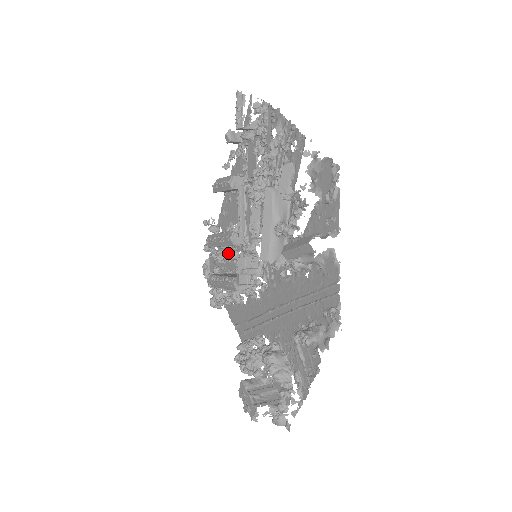
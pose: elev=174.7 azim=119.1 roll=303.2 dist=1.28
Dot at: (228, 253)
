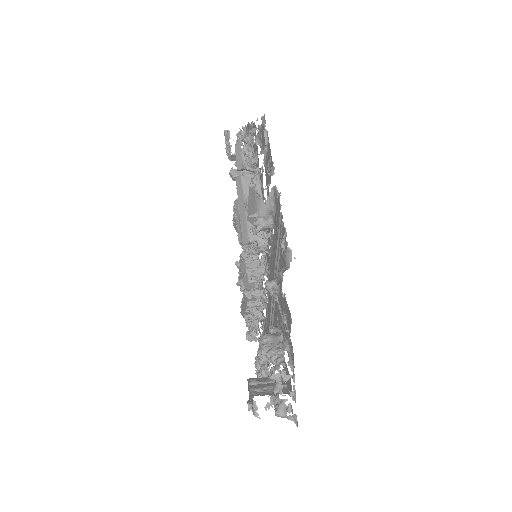
Dot at: occluded
